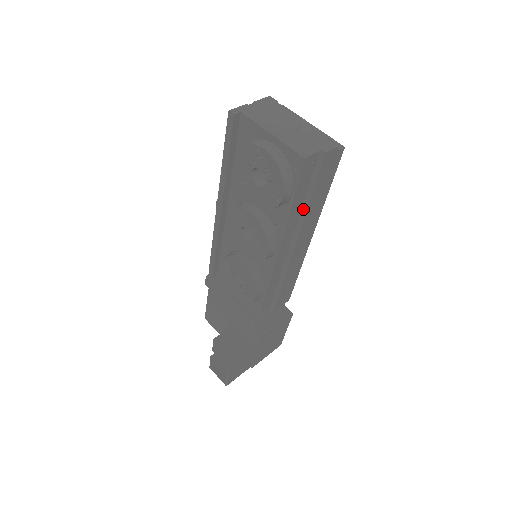
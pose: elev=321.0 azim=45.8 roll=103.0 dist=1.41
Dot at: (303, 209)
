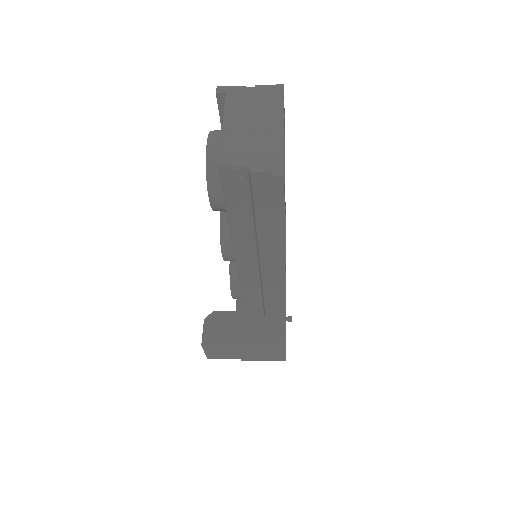
Dot at: (255, 228)
